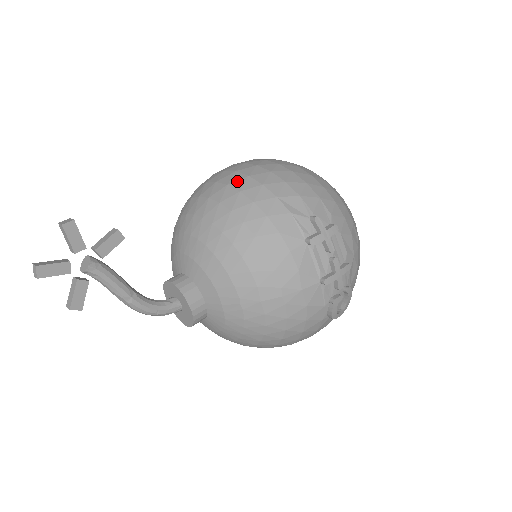
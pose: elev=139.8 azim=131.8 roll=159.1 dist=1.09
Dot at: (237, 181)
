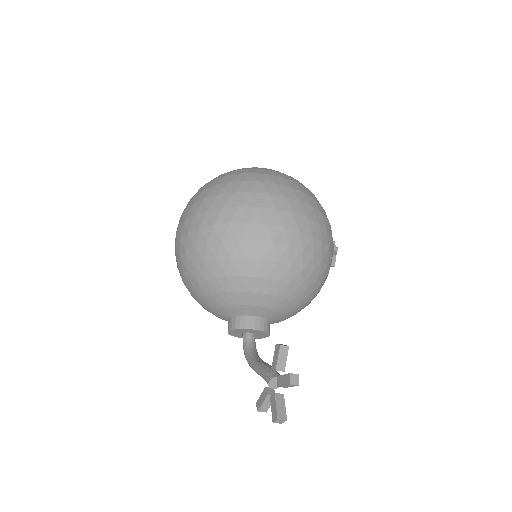
Dot at: (308, 245)
